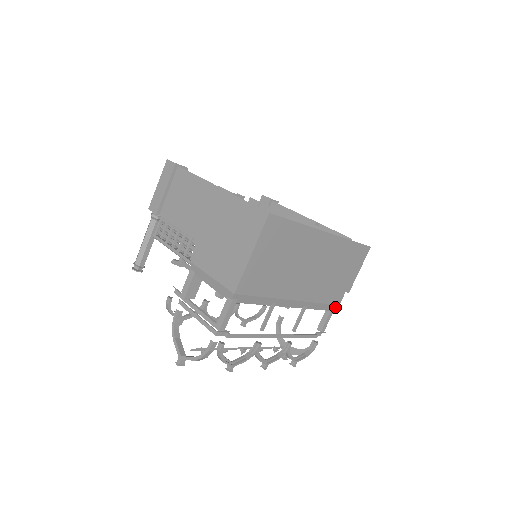
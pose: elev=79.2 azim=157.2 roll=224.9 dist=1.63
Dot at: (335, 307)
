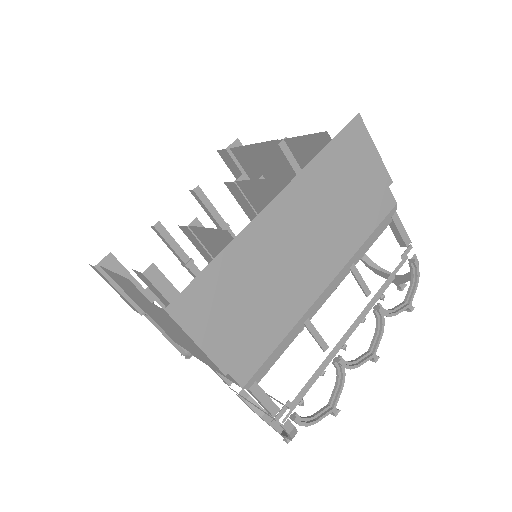
Dot at: (394, 211)
